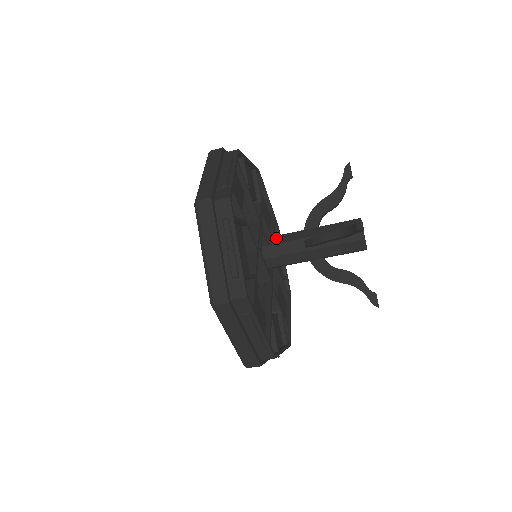
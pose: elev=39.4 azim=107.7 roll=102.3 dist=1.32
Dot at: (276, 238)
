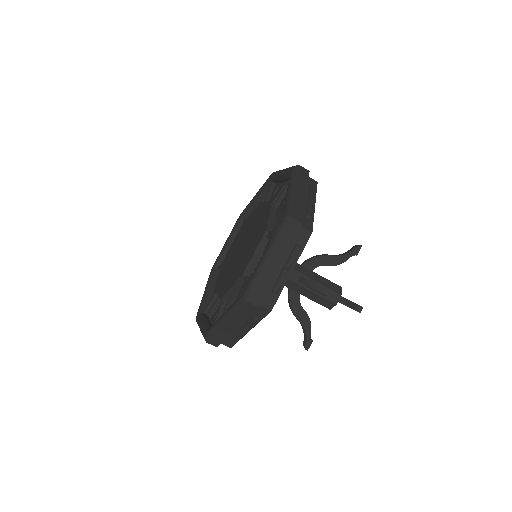
Dot at: occluded
